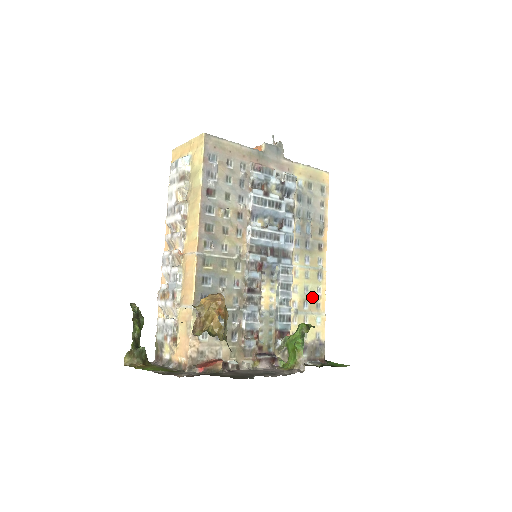
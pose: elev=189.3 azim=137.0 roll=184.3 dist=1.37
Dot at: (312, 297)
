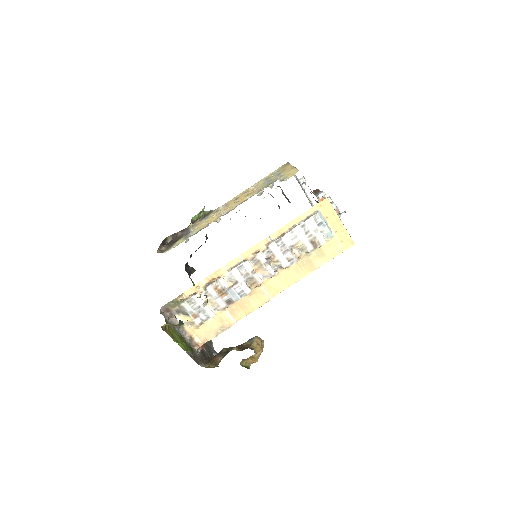
Dot at: occluded
